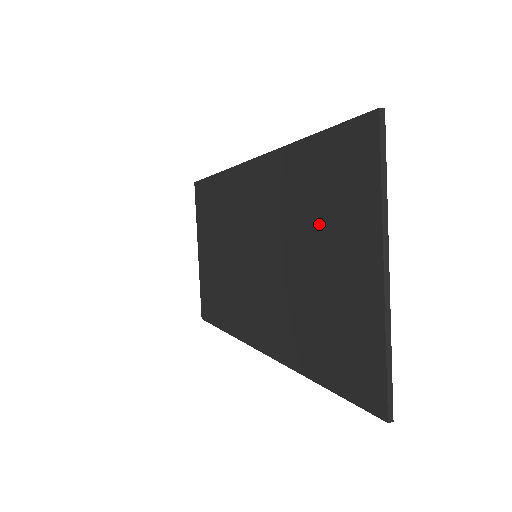
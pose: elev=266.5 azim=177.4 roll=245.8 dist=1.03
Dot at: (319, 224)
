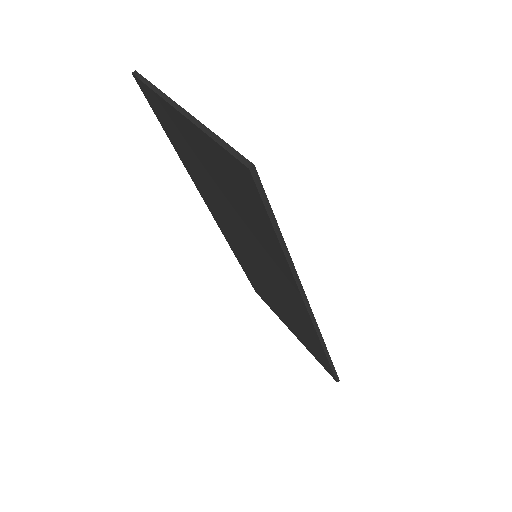
Dot at: (197, 164)
